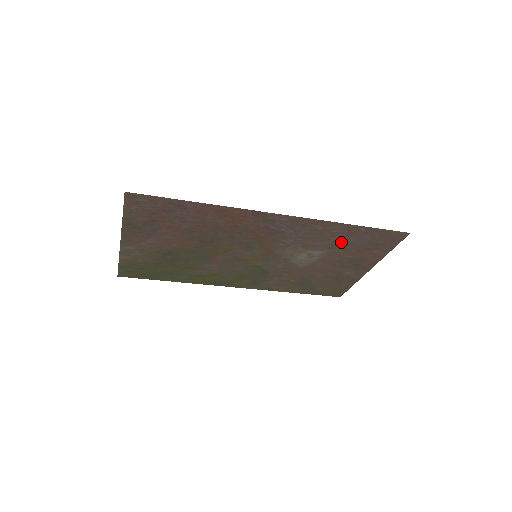
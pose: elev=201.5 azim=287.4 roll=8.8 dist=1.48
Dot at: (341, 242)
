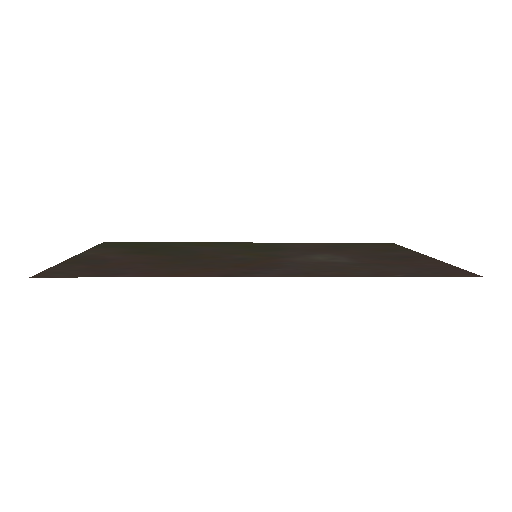
Dot at: (371, 266)
